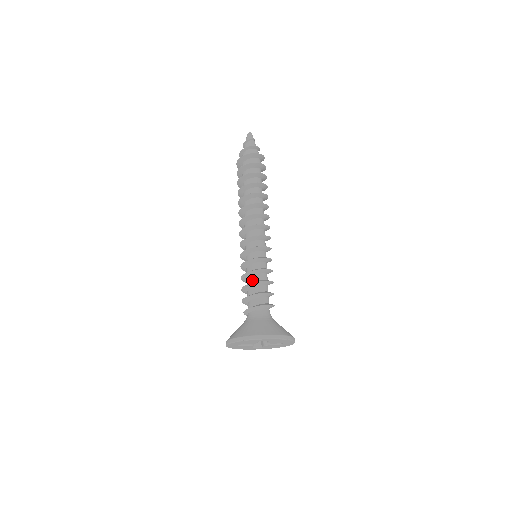
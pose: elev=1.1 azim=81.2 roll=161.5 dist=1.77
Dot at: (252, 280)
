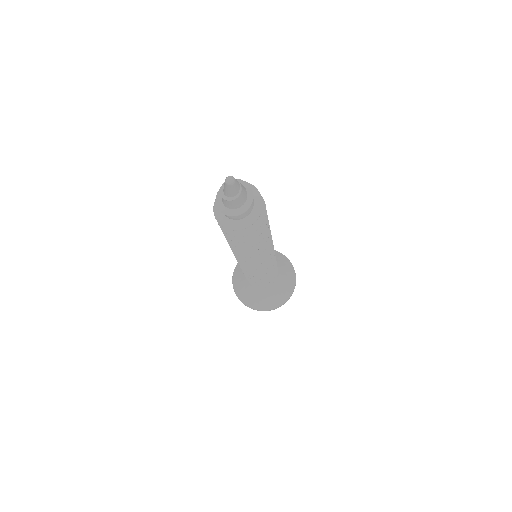
Dot at: occluded
